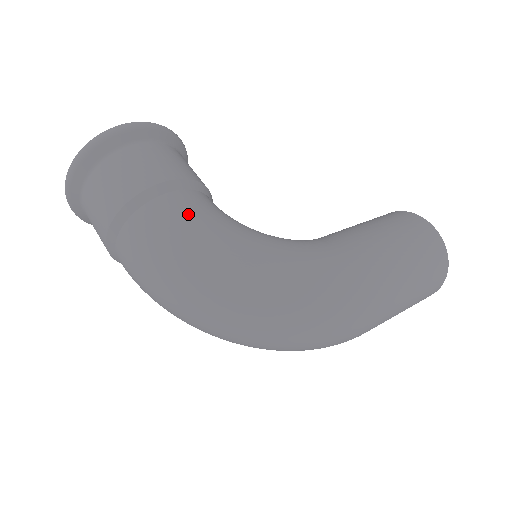
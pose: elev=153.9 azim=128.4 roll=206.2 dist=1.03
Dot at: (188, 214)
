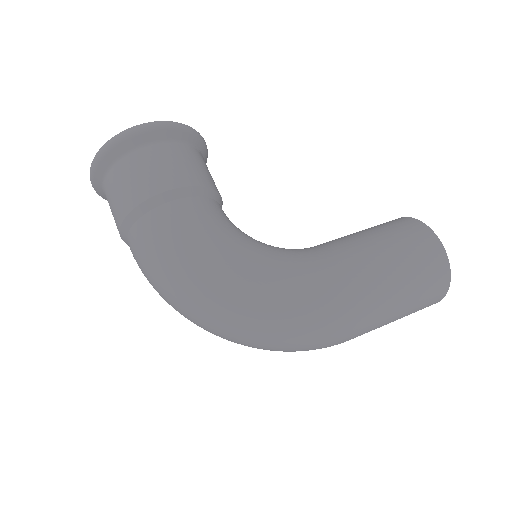
Dot at: (185, 226)
